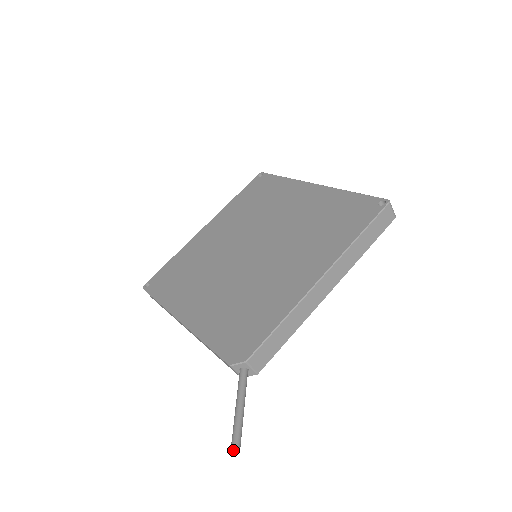
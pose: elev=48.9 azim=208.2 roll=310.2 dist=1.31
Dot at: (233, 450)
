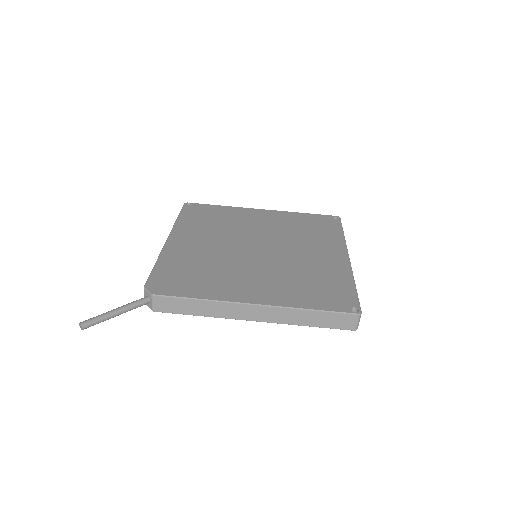
Dot at: (80, 325)
